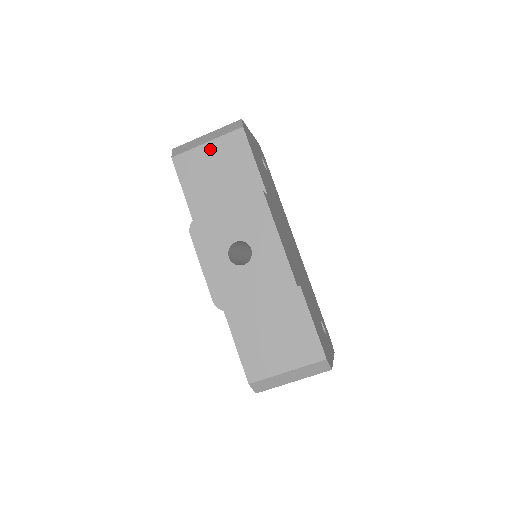
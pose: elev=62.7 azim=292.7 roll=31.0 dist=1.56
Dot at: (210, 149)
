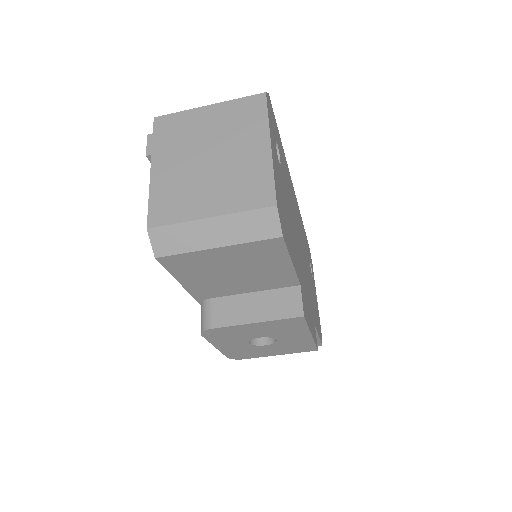
Dot at: (223, 253)
